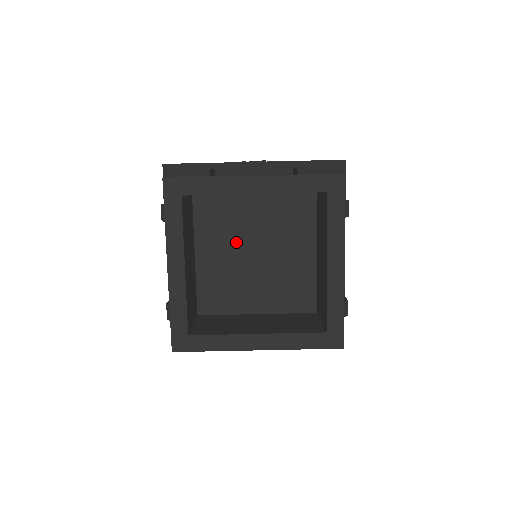
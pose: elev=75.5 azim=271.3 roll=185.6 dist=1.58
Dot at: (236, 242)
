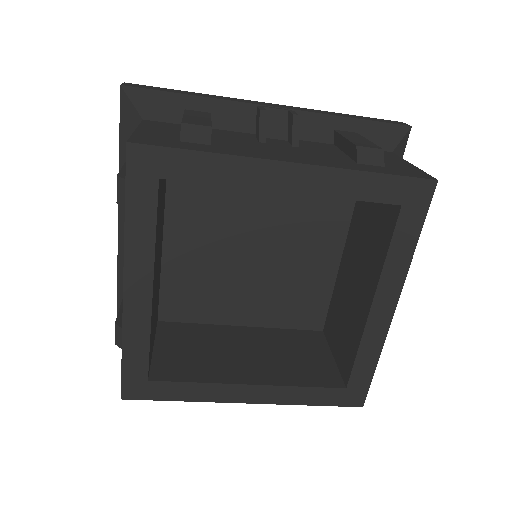
Dot at: (228, 230)
